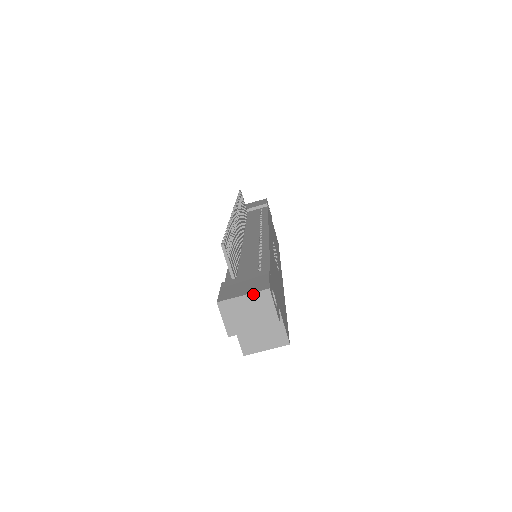
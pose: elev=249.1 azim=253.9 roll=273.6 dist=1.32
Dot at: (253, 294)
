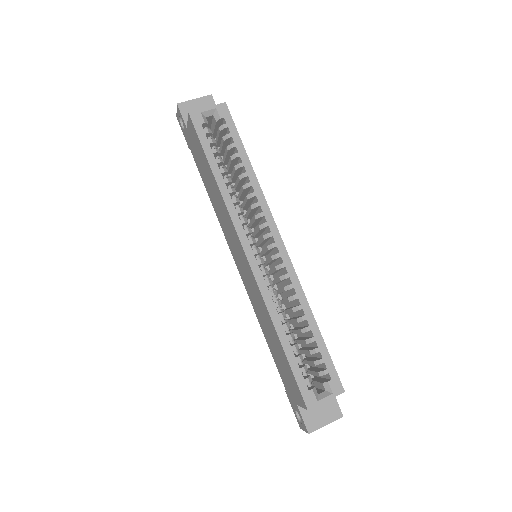
Dot at: occluded
